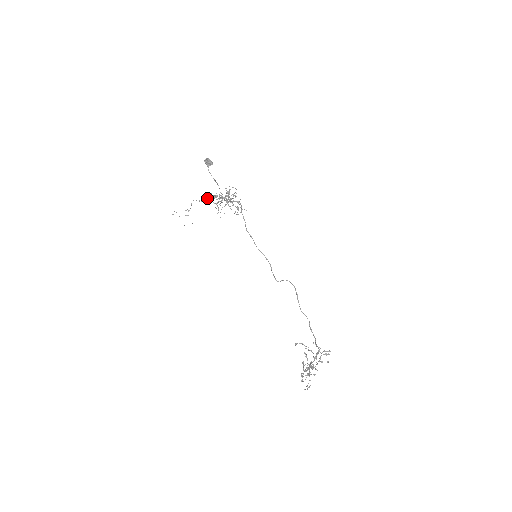
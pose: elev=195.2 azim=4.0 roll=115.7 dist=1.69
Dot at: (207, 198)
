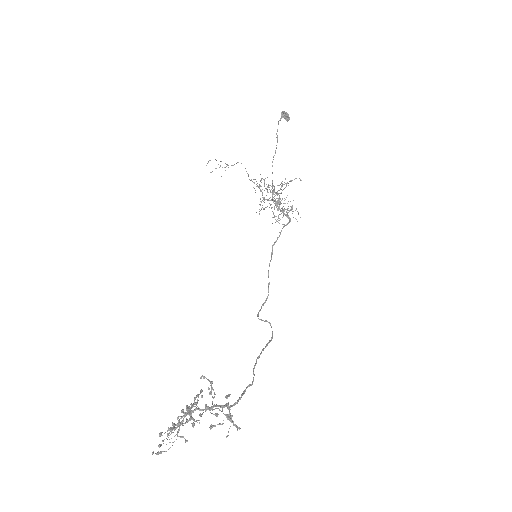
Dot at: occluded
